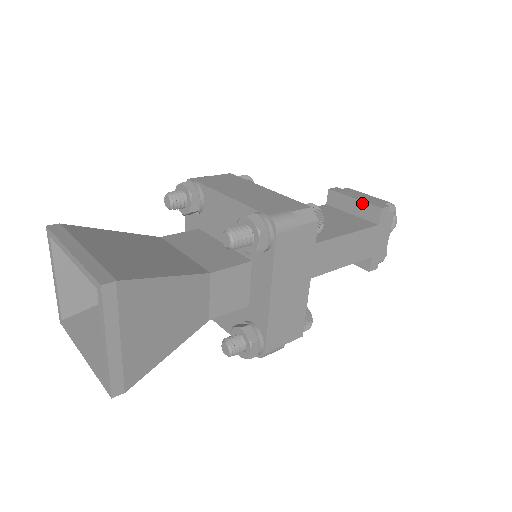
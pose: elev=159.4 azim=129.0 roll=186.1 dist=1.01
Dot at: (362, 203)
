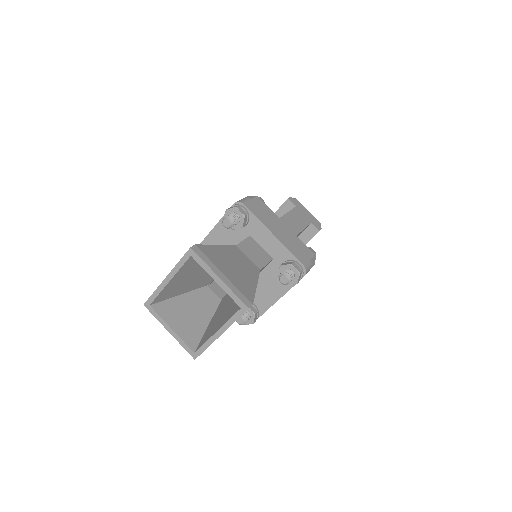
Dot at: (279, 210)
